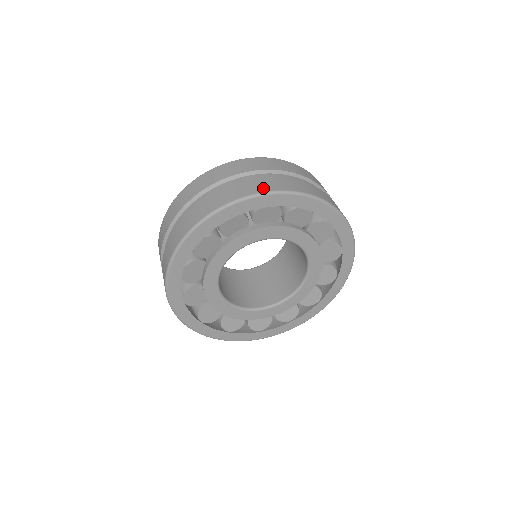
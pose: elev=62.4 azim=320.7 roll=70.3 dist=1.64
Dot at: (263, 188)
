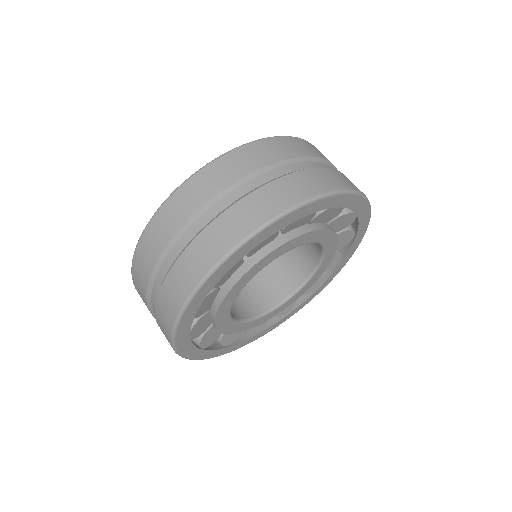
Dot at: (247, 225)
